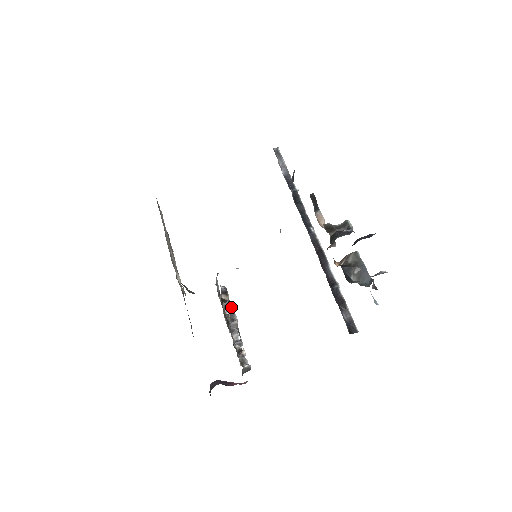
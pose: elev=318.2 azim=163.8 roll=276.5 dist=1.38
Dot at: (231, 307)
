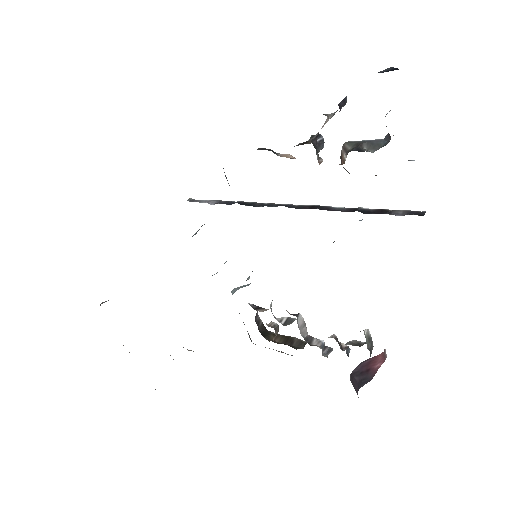
Dot at: (278, 334)
